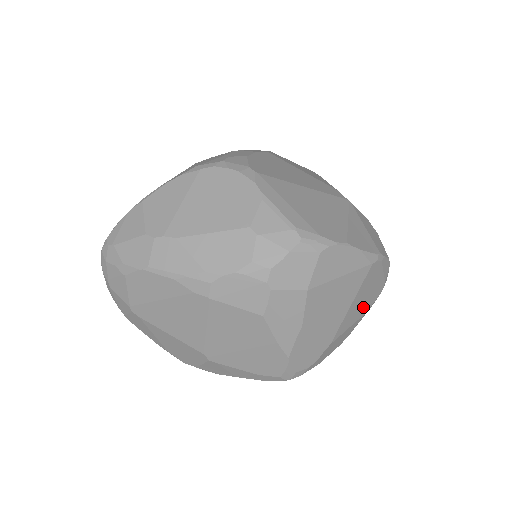
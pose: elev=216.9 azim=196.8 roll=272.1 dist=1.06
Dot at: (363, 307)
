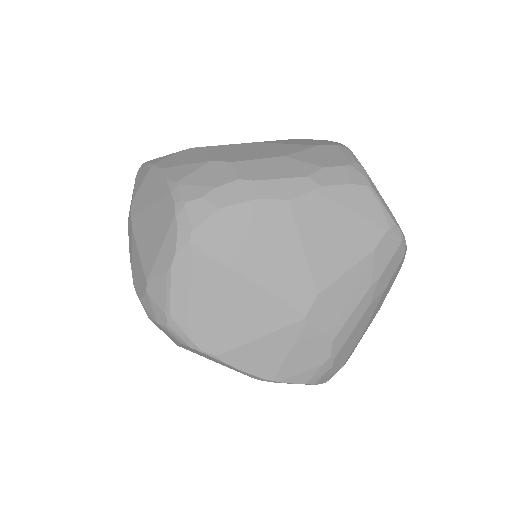
Dot at: occluded
